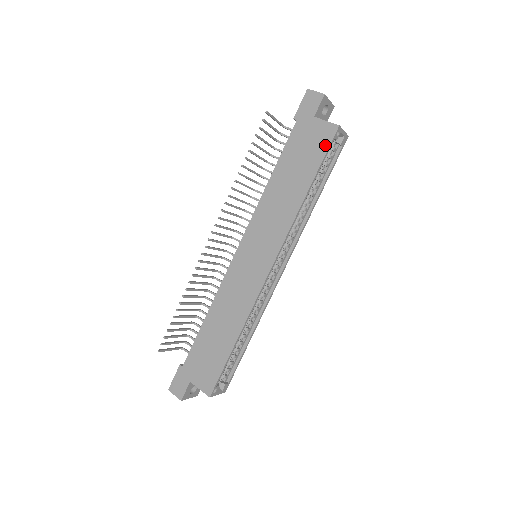
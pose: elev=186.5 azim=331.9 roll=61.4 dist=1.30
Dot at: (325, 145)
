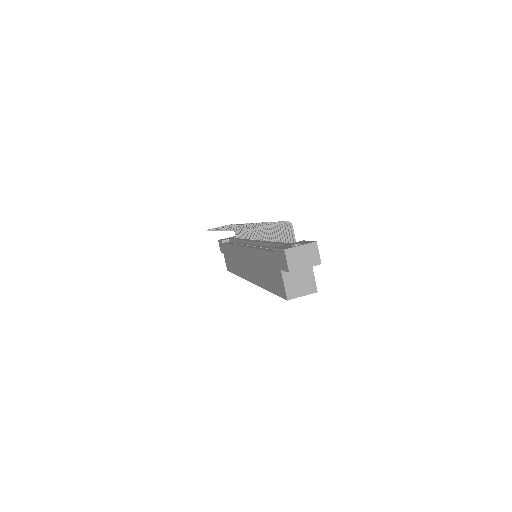
Dot at: (279, 292)
